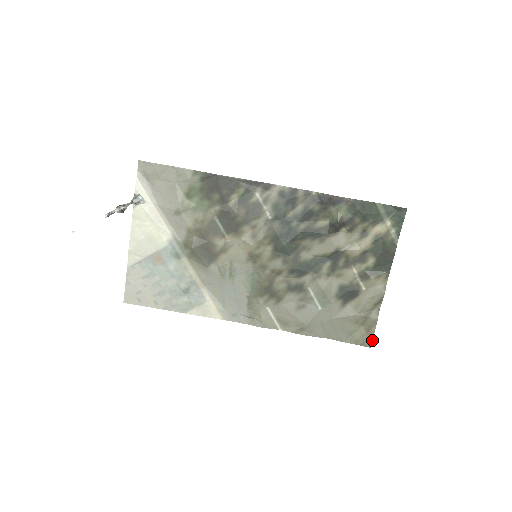
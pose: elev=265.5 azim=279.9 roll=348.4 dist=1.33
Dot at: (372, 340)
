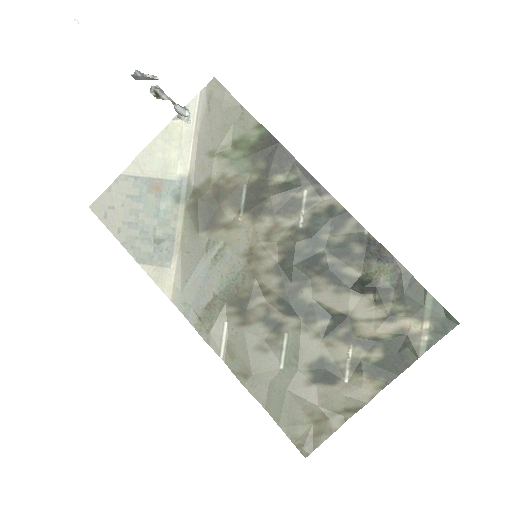
Dot at: (313, 450)
